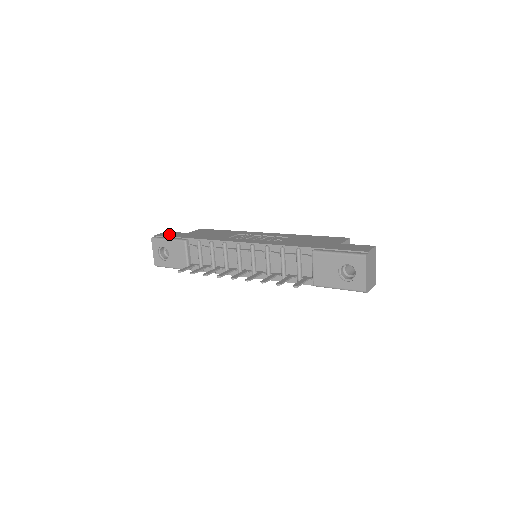
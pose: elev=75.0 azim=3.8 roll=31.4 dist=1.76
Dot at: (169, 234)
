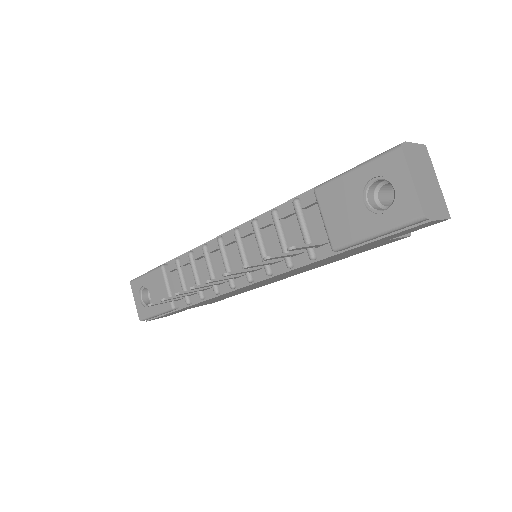
Dot at: occluded
